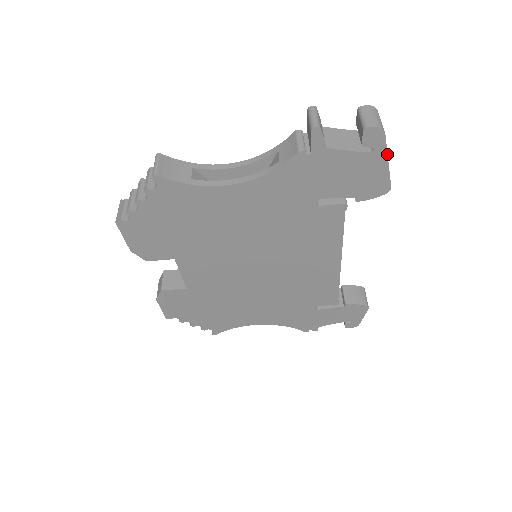
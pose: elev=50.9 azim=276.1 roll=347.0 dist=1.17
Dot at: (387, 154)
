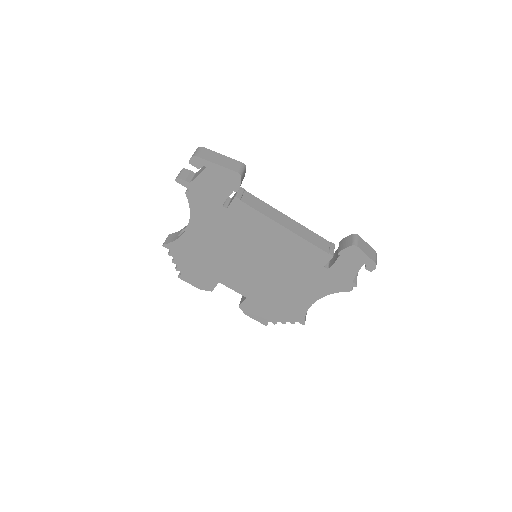
Dot at: (212, 162)
